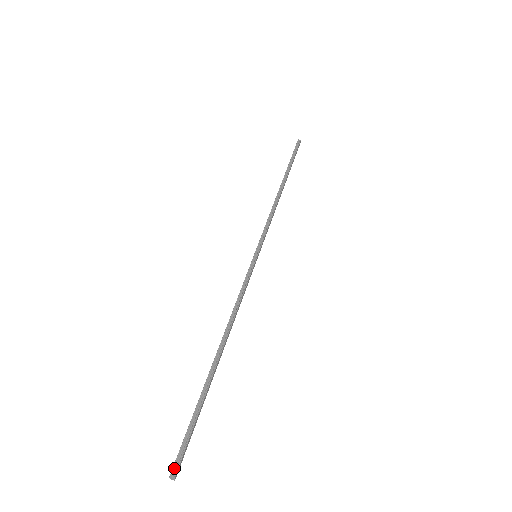
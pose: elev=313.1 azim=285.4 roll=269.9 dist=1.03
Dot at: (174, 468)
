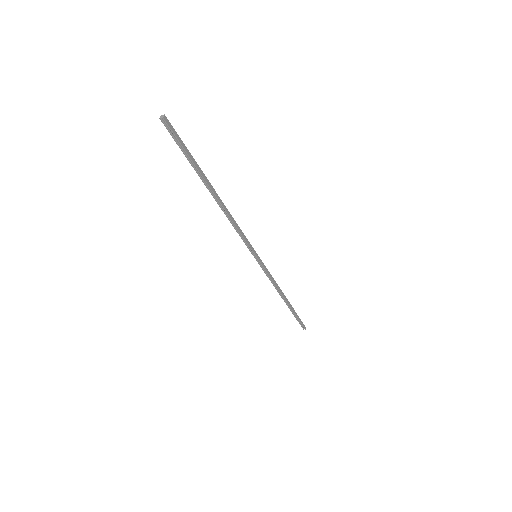
Dot at: (166, 121)
